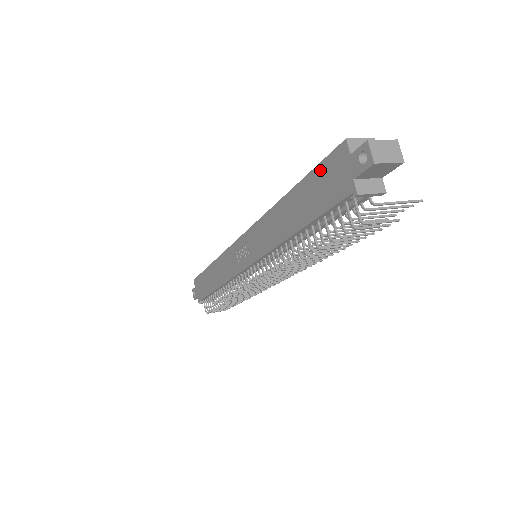
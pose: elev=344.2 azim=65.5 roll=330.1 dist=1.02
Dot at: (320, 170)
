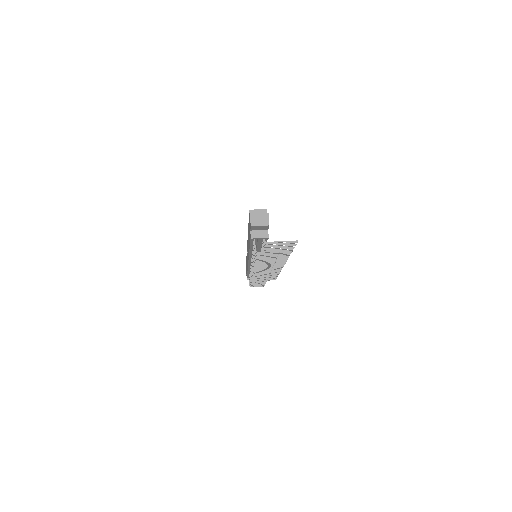
Dot at: occluded
